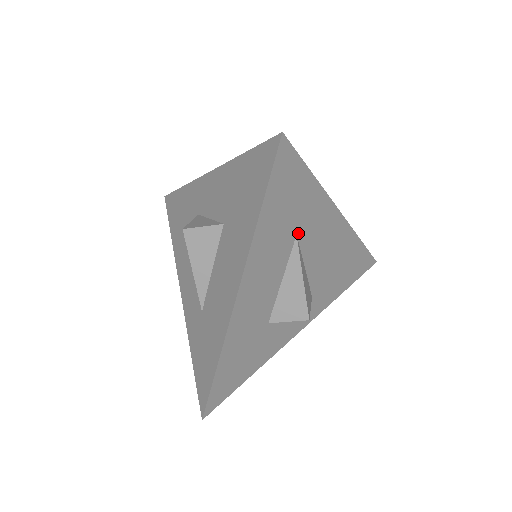
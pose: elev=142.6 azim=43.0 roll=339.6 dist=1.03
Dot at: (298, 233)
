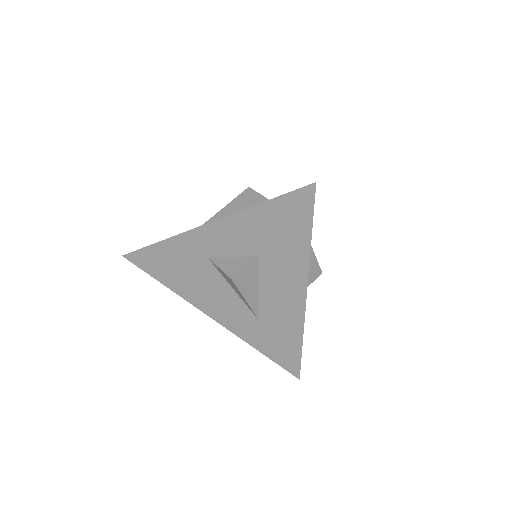
Dot at: occluded
